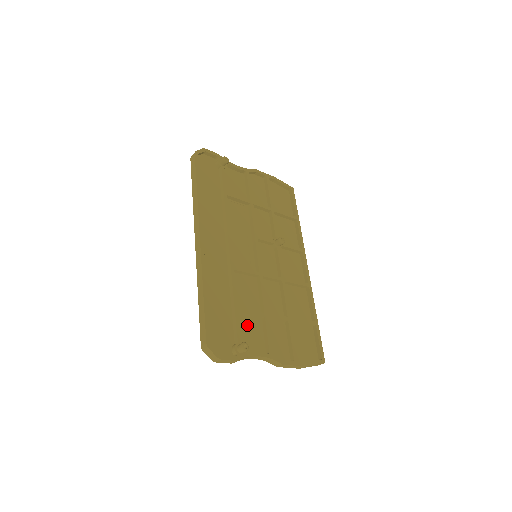
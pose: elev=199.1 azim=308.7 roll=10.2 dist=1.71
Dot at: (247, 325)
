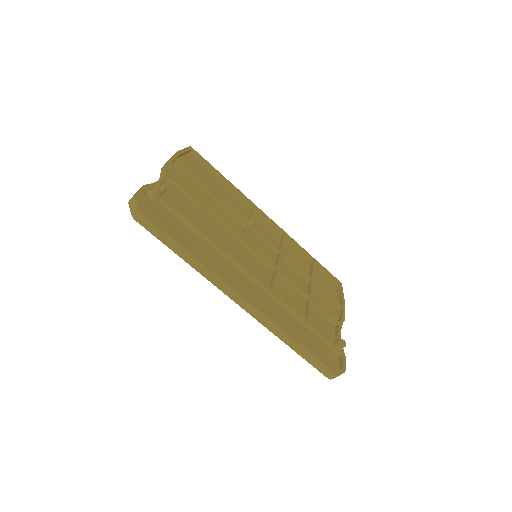
Dot at: (315, 322)
